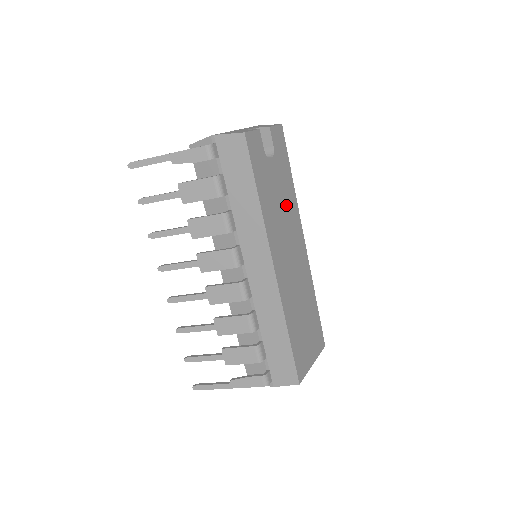
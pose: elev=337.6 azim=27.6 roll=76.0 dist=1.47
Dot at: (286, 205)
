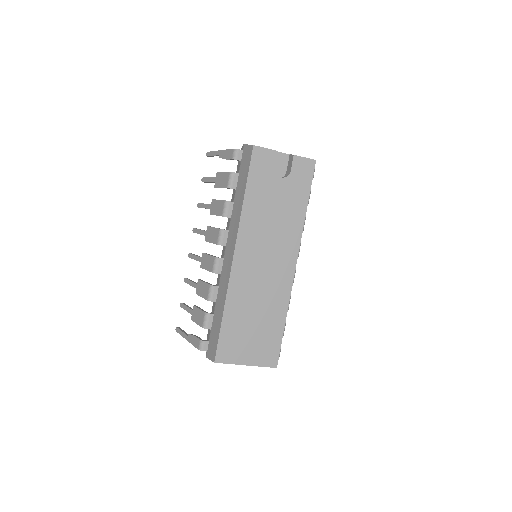
Dot at: (283, 221)
